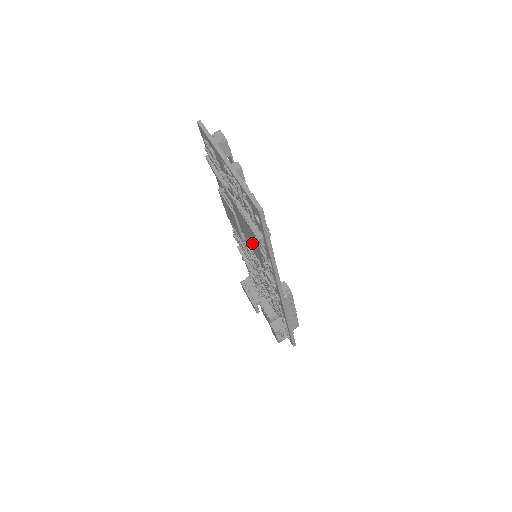
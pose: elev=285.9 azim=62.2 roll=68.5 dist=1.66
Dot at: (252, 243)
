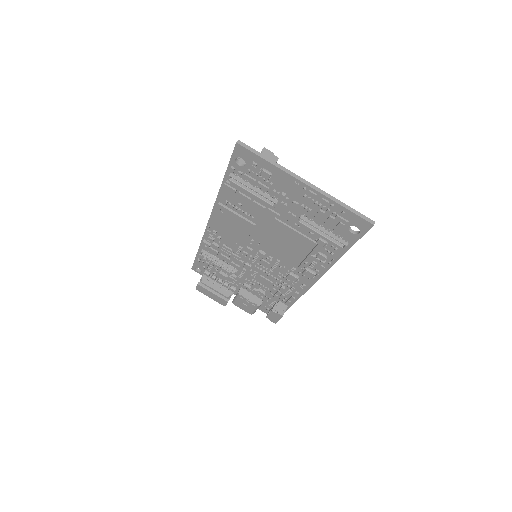
Dot at: (283, 248)
